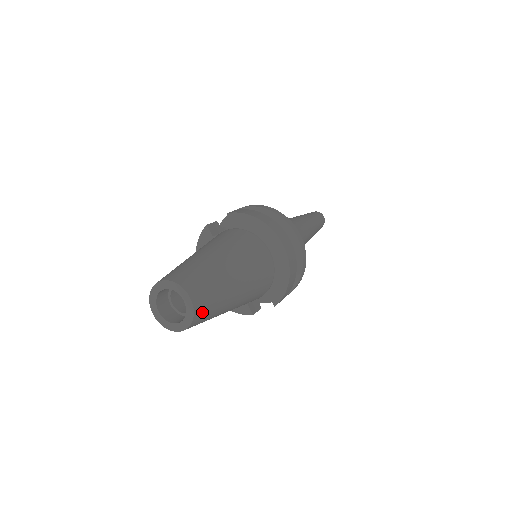
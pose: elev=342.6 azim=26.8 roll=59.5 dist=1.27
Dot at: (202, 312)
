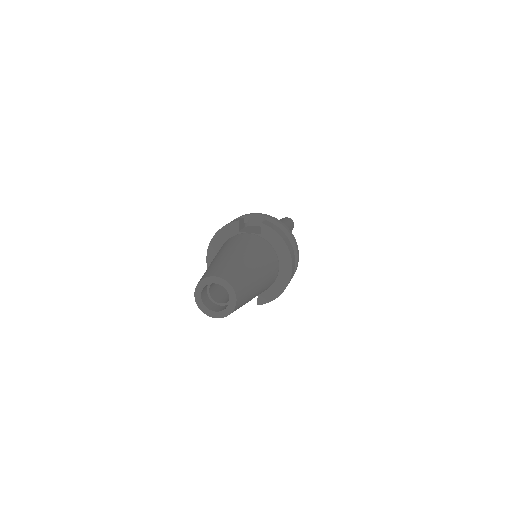
Dot at: occluded
